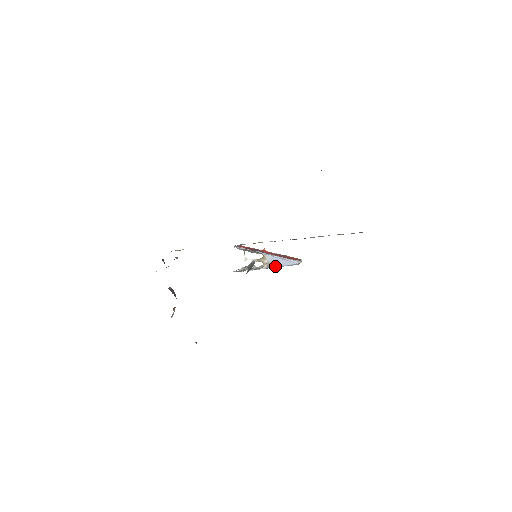
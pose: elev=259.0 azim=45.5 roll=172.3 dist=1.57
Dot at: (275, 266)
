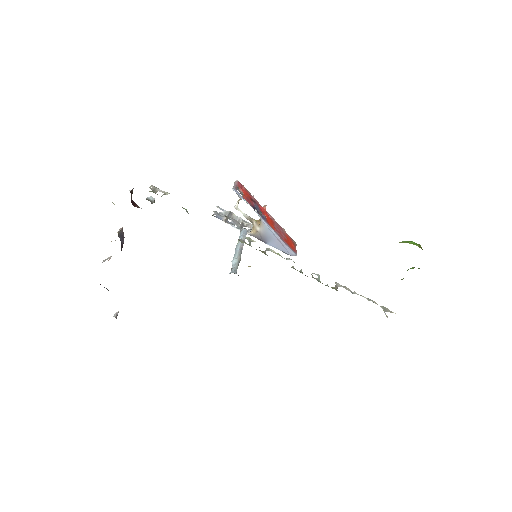
Dot at: (265, 241)
